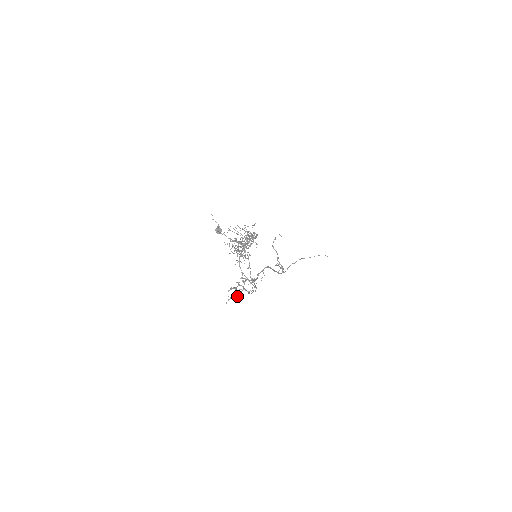
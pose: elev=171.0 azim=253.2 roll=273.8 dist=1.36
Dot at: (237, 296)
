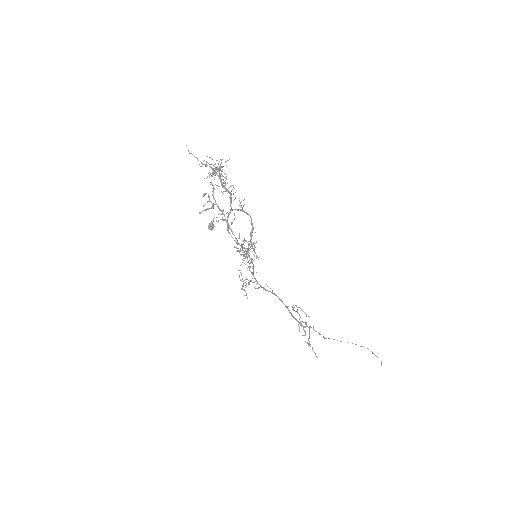
Dot at: (213, 208)
